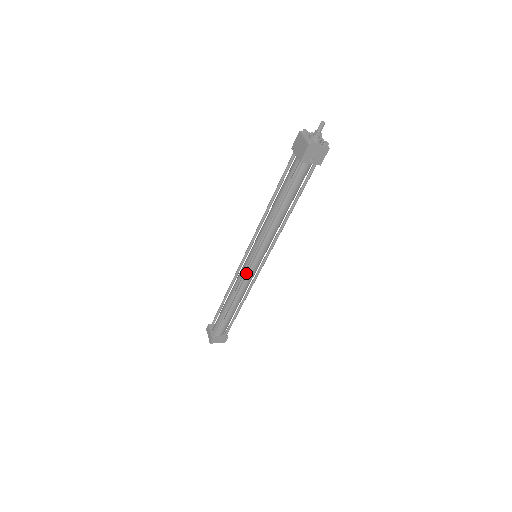
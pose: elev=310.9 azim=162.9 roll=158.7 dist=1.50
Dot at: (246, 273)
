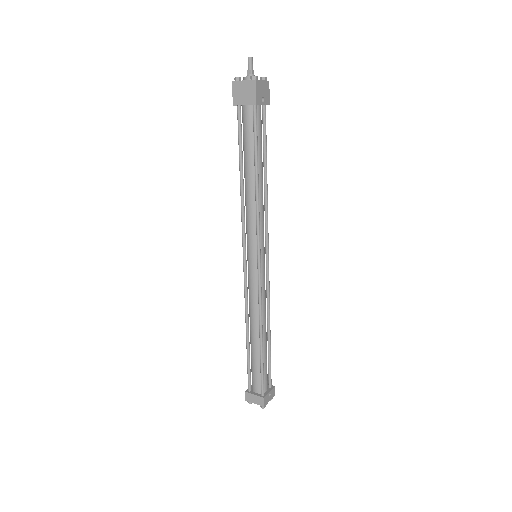
Dot at: (260, 279)
